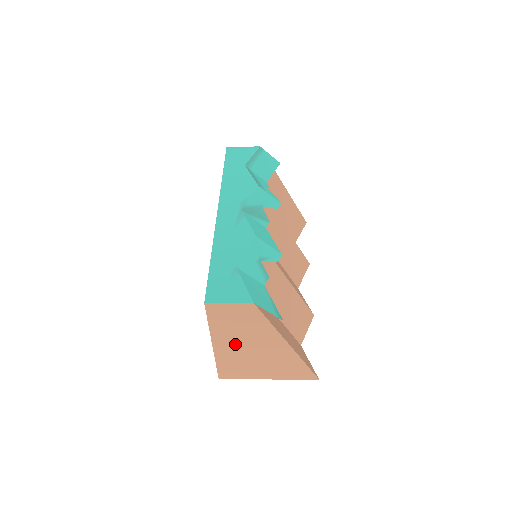
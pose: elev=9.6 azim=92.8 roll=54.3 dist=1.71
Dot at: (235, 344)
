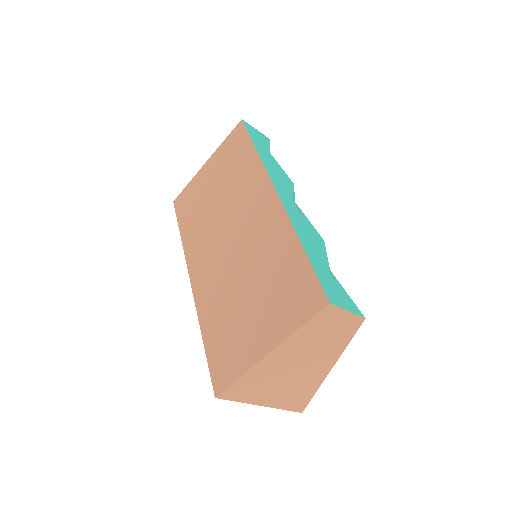
Dot at: (289, 358)
